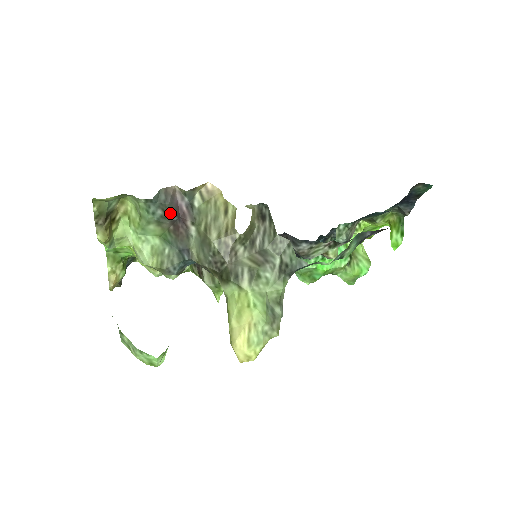
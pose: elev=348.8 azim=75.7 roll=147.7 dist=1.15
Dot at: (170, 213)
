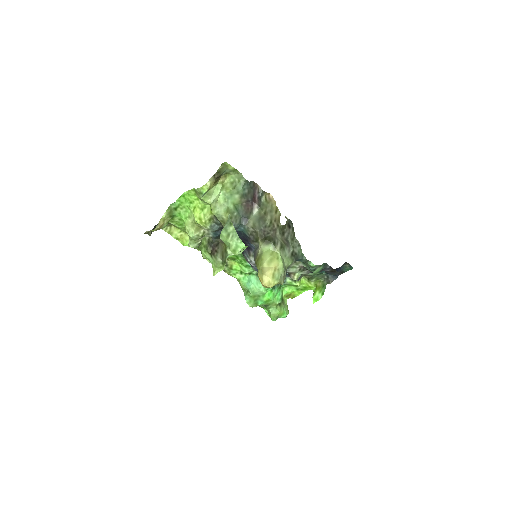
Dot at: (250, 195)
